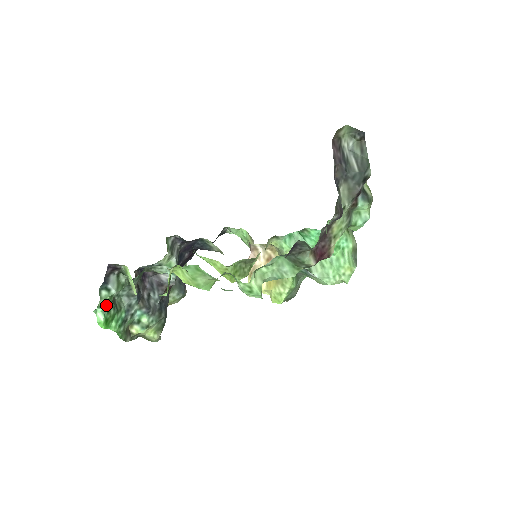
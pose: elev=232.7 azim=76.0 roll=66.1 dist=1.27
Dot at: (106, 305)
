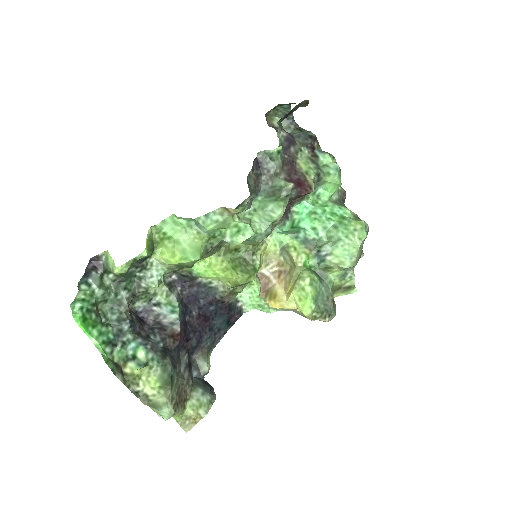
Dot at: (85, 301)
